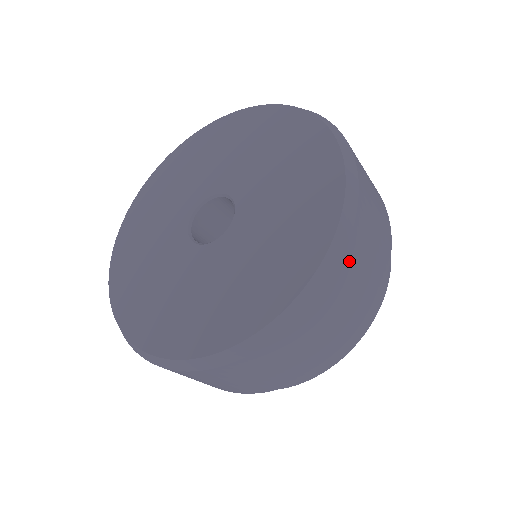
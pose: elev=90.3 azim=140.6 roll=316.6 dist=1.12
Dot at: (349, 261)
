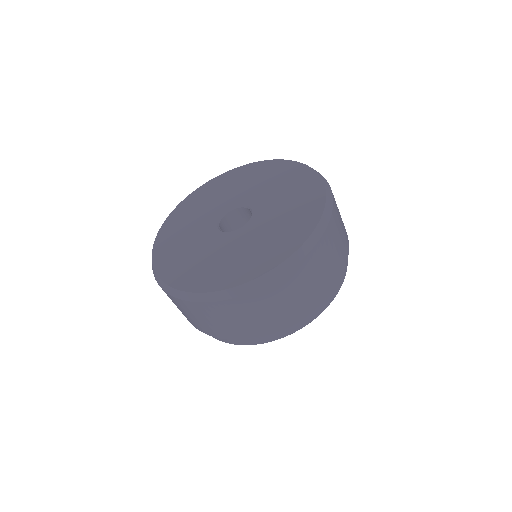
Dot at: (330, 231)
